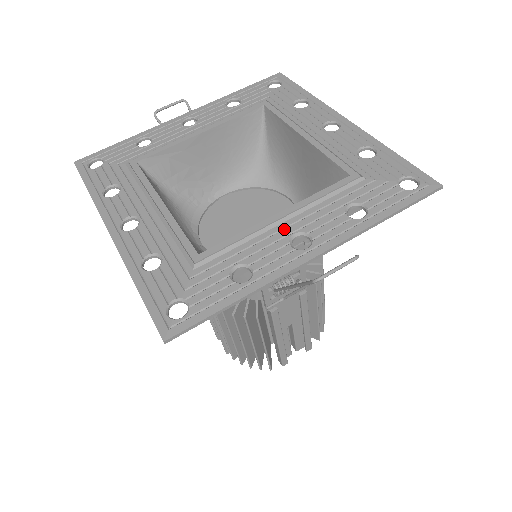
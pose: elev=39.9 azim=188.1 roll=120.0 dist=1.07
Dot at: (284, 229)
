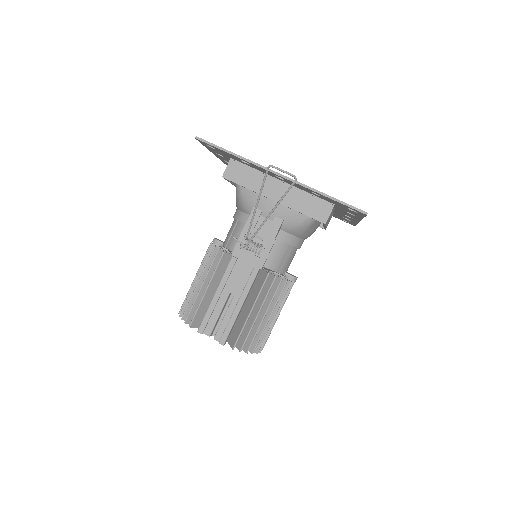
Dot at: occluded
